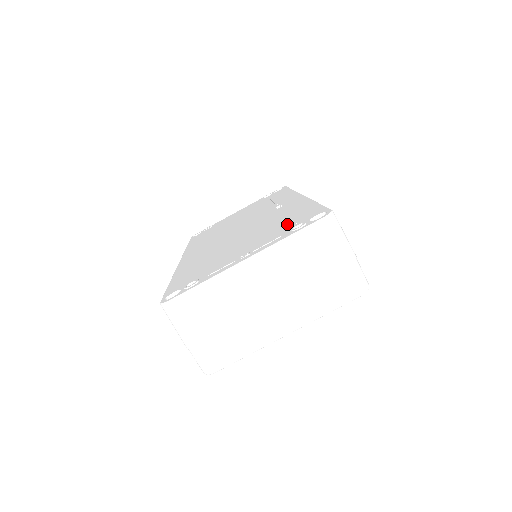
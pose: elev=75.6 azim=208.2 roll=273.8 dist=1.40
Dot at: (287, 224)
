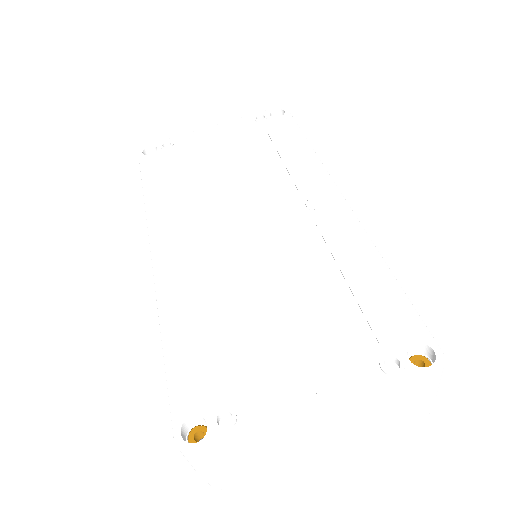
Dot at: (360, 323)
